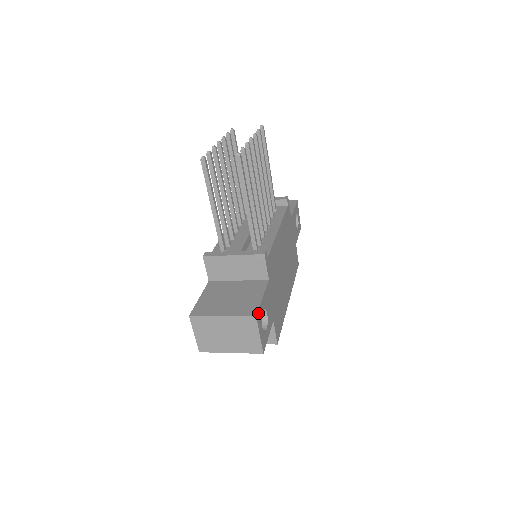
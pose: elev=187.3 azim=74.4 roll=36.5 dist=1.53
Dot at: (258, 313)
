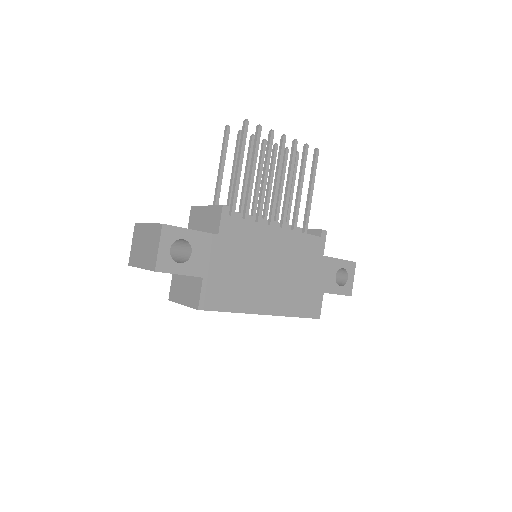
Dot at: (170, 228)
